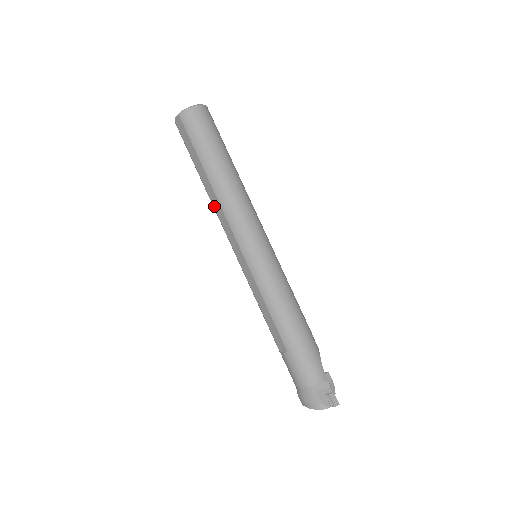
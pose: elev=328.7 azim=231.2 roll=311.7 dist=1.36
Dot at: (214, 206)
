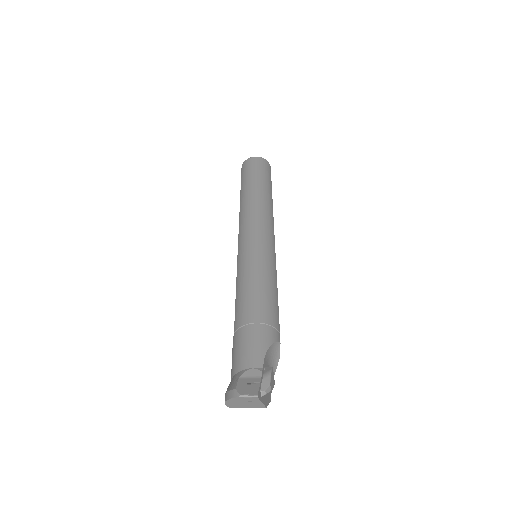
Dot at: occluded
